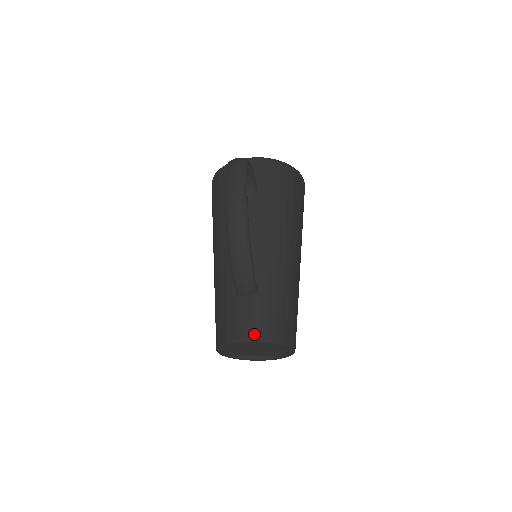
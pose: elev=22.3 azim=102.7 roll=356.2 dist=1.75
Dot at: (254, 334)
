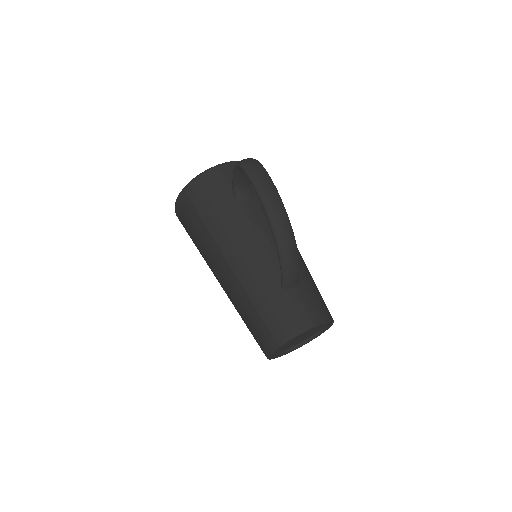
Dot at: (317, 318)
